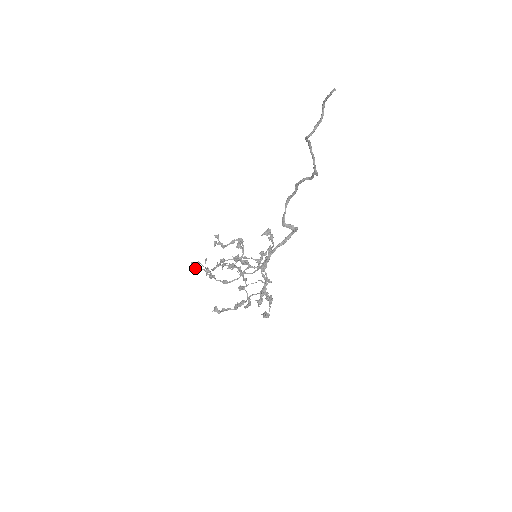
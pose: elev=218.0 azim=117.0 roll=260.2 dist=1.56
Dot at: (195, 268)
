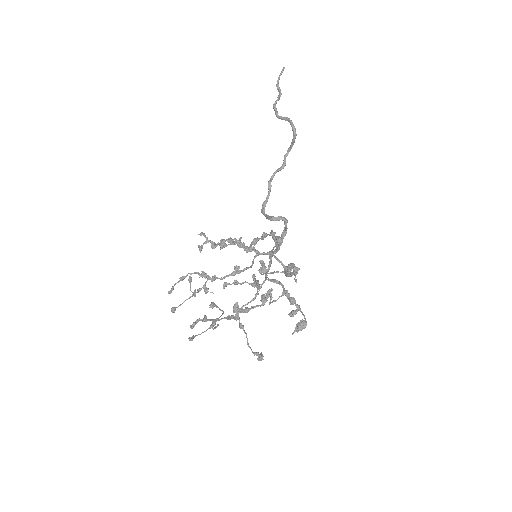
Dot at: (183, 277)
